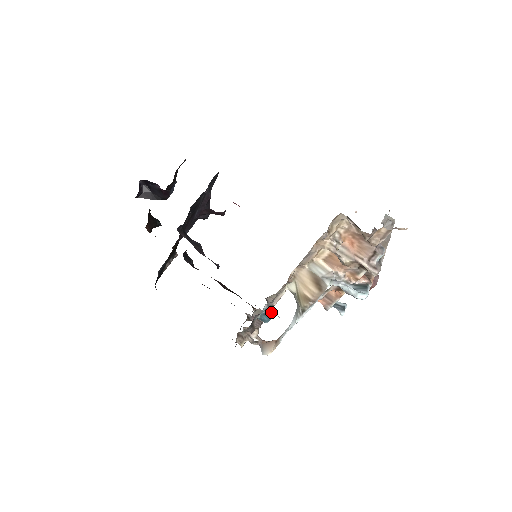
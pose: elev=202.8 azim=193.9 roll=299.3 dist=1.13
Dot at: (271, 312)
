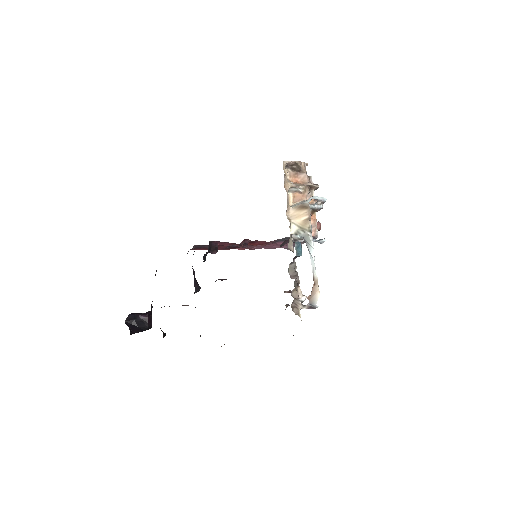
Dot at: (299, 242)
